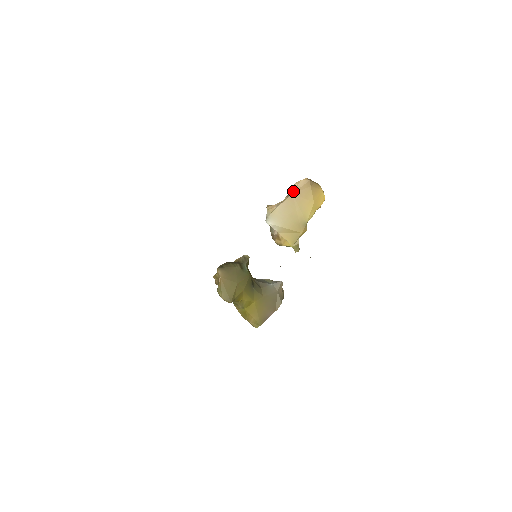
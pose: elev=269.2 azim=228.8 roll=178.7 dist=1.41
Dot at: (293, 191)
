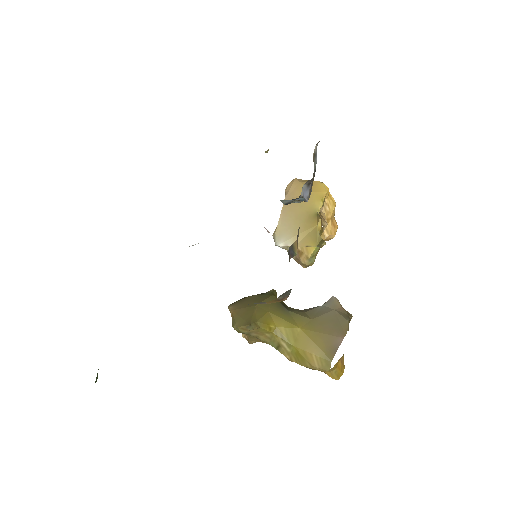
Dot at: occluded
